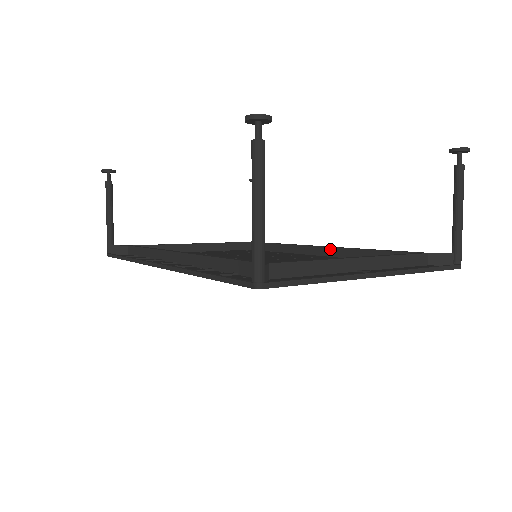
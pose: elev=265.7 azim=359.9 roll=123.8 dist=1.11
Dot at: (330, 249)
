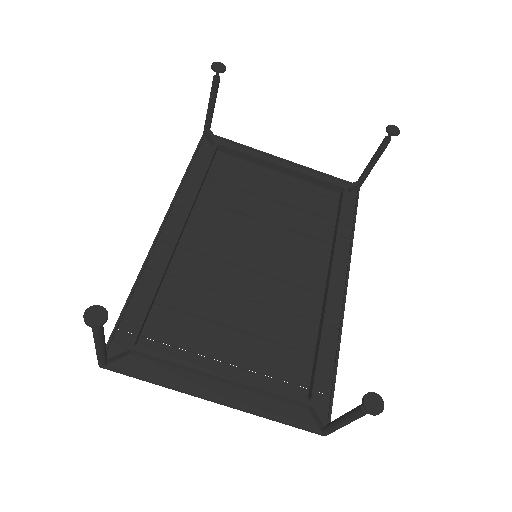
Dot at: (326, 294)
